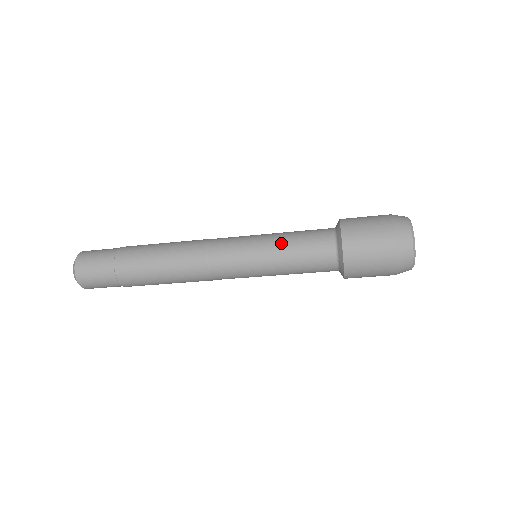
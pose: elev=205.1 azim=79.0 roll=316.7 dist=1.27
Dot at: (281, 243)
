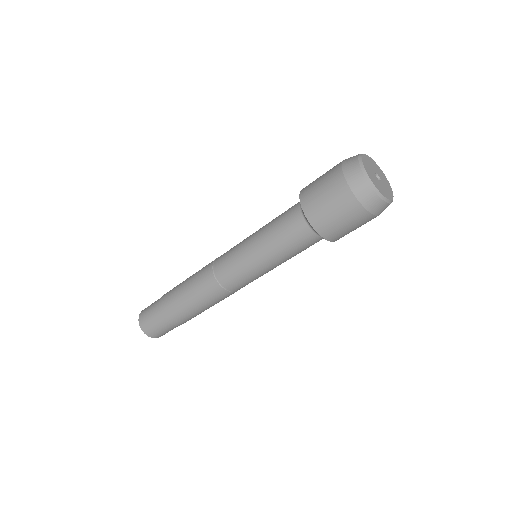
Dot at: (261, 232)
